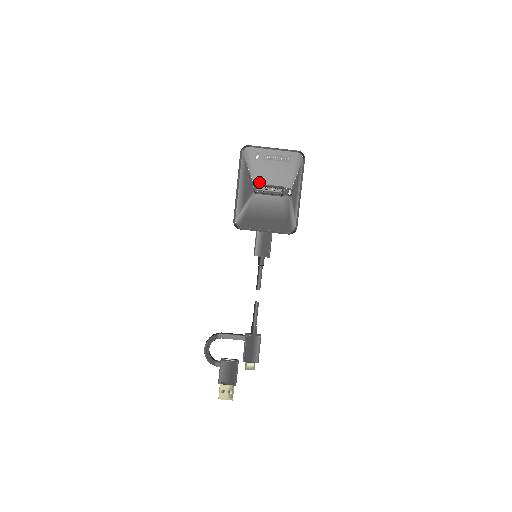
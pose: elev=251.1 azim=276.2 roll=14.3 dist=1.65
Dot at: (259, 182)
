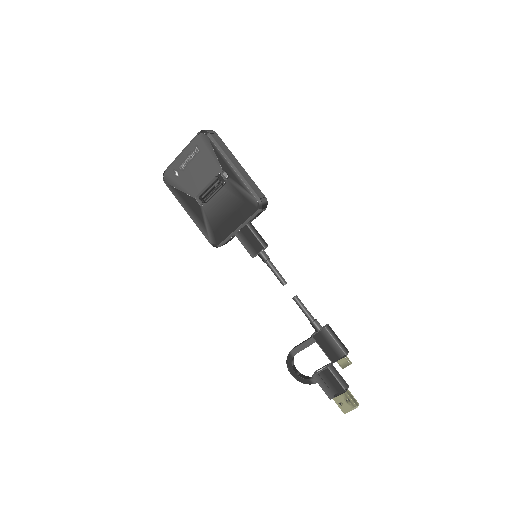
Dot at: (196, 193)
